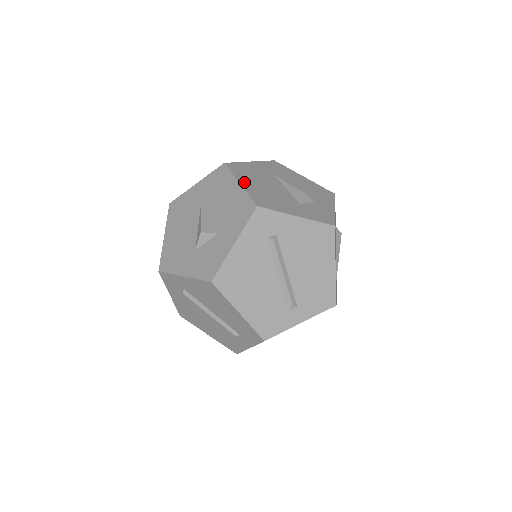
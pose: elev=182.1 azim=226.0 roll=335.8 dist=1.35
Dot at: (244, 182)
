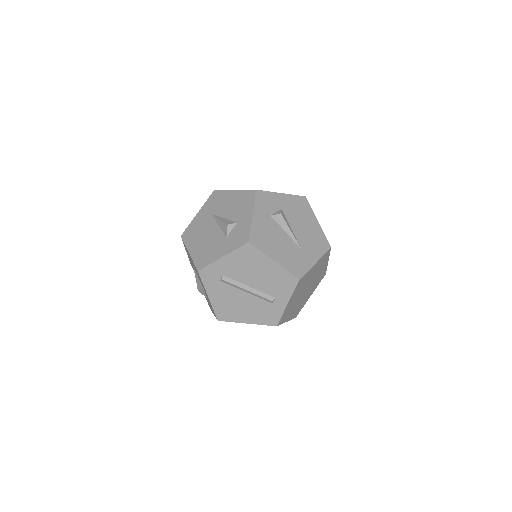
Dot at: (191, 248)
